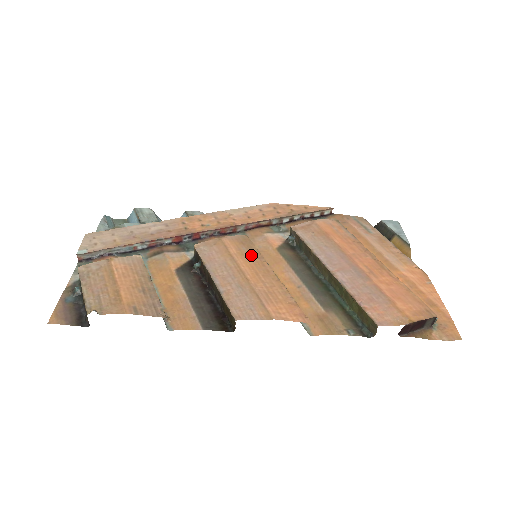
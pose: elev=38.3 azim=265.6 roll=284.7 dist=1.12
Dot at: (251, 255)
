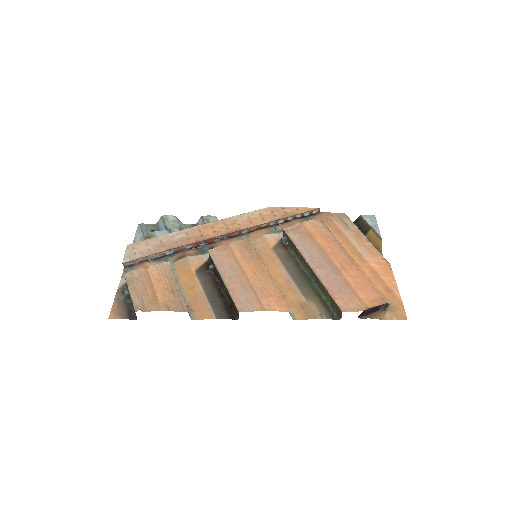
Dot at: (251, 257)
